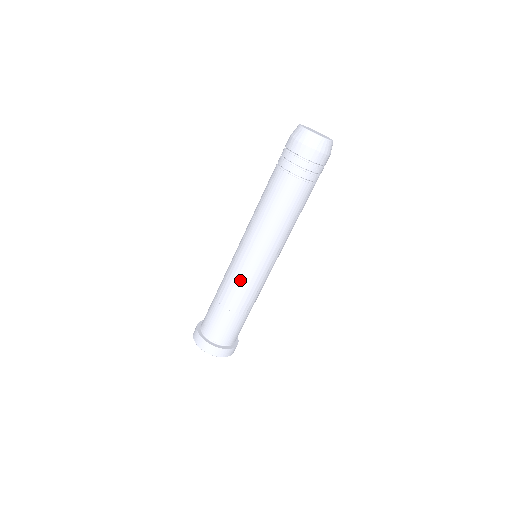
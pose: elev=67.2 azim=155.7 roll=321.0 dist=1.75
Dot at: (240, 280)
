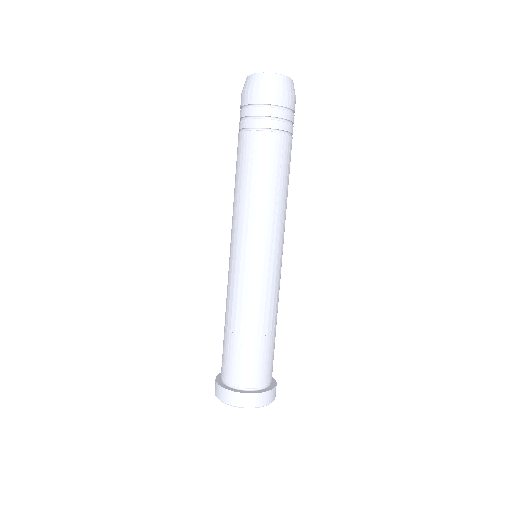
Dot at: (265, 290)
